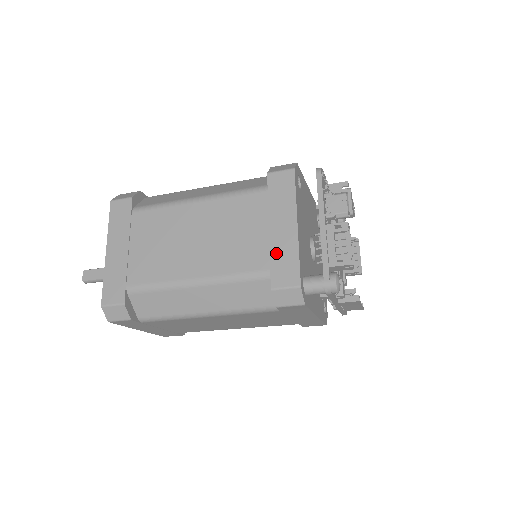
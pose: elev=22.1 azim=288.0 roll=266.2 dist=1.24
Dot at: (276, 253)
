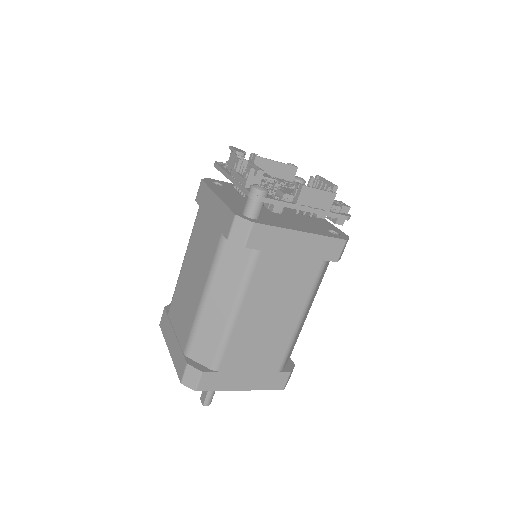
Dot at: (218, 222)
